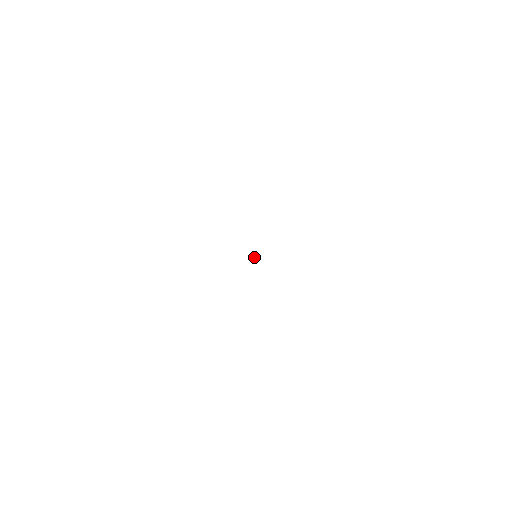
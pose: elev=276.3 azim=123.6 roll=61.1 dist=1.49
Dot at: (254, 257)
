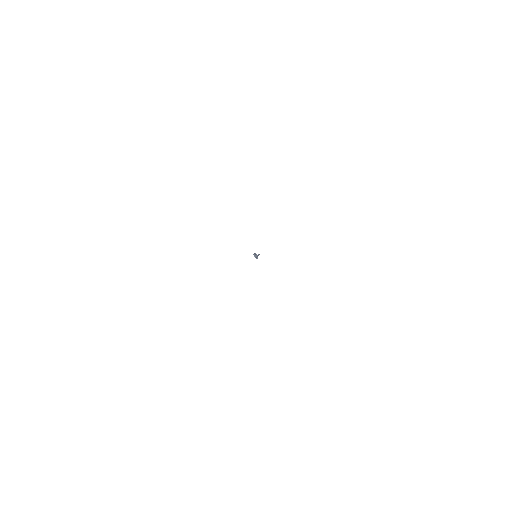
Dot at: (255, 257)
